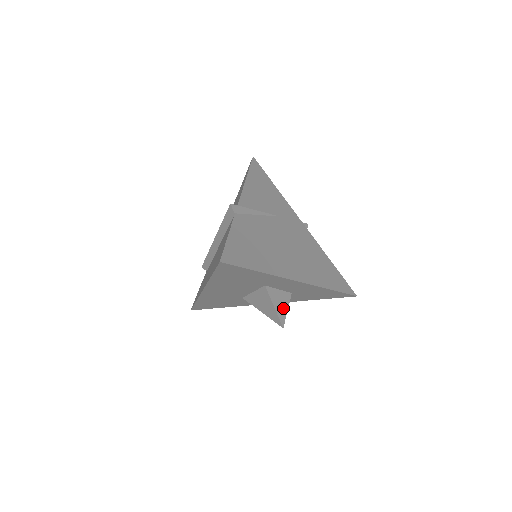
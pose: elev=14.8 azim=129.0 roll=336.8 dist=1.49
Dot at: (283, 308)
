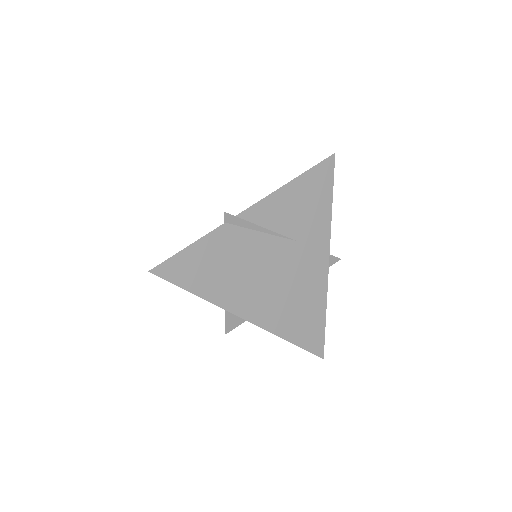
Dot at: (237, 320)
